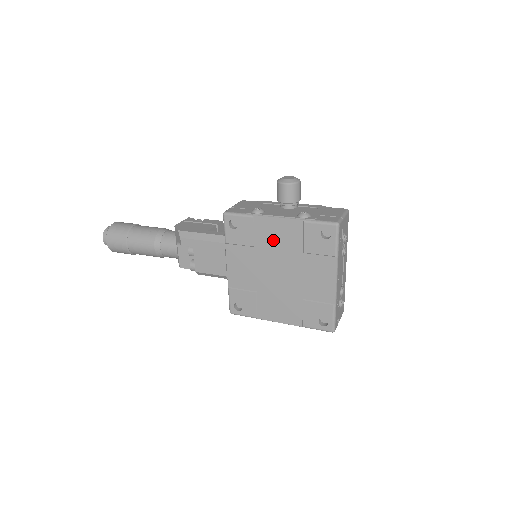
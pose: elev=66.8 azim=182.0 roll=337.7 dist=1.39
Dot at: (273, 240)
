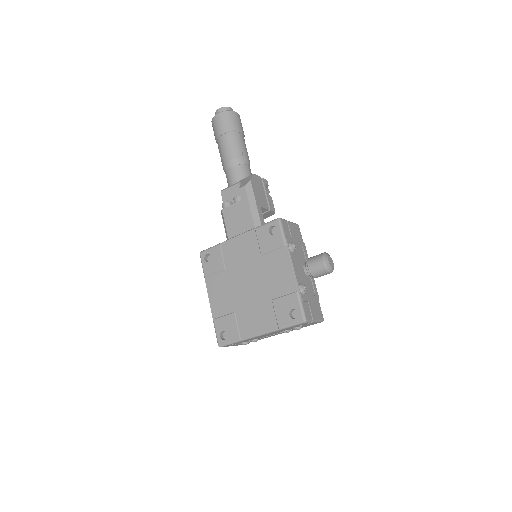
Dot at: (273, 270)
